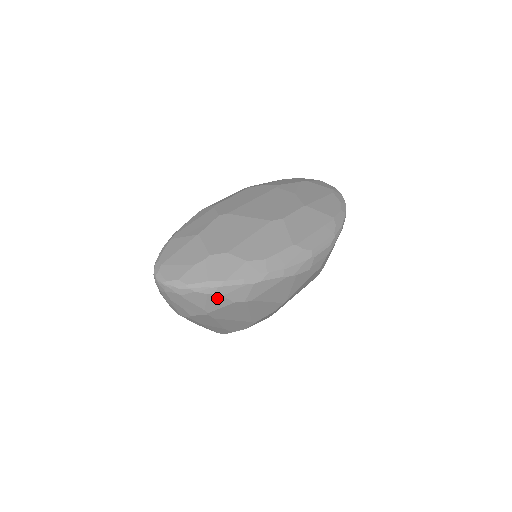
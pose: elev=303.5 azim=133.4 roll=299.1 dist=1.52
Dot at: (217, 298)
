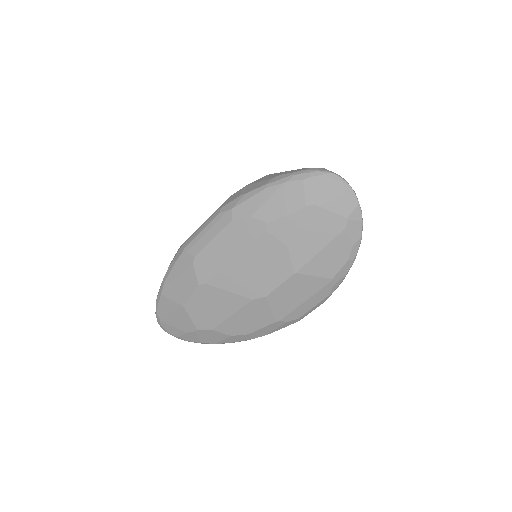
Dot at: occluded
